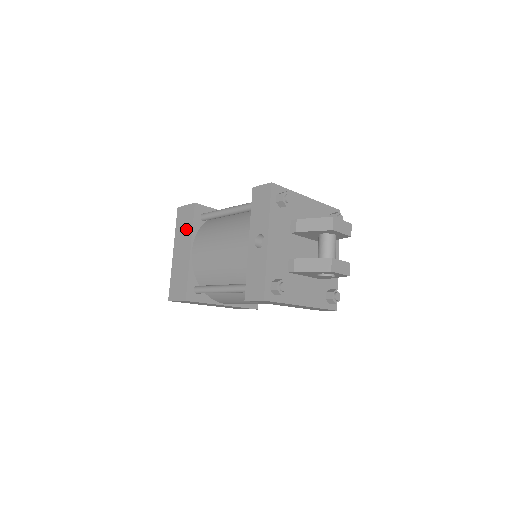
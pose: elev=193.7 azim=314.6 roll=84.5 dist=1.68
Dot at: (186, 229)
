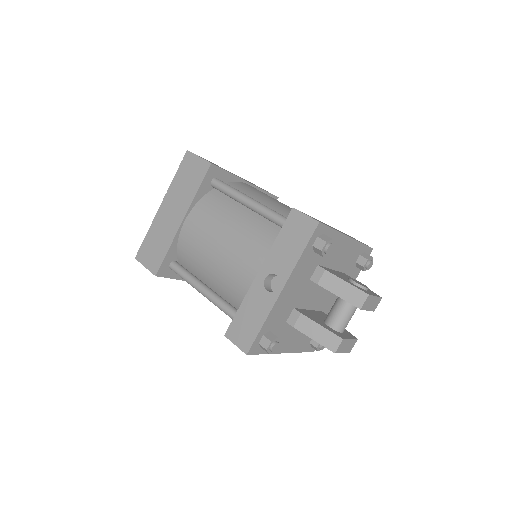
Dot at: (187, 188)
